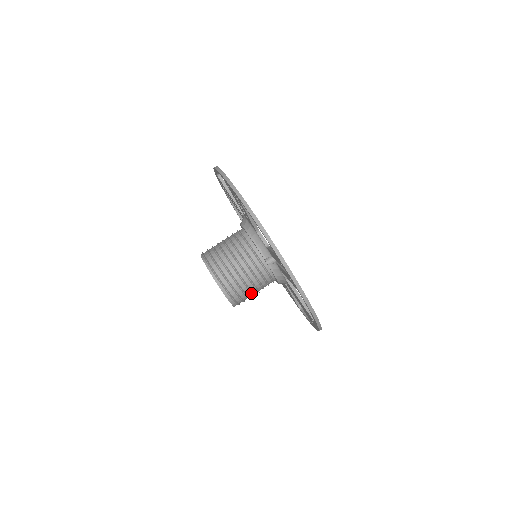
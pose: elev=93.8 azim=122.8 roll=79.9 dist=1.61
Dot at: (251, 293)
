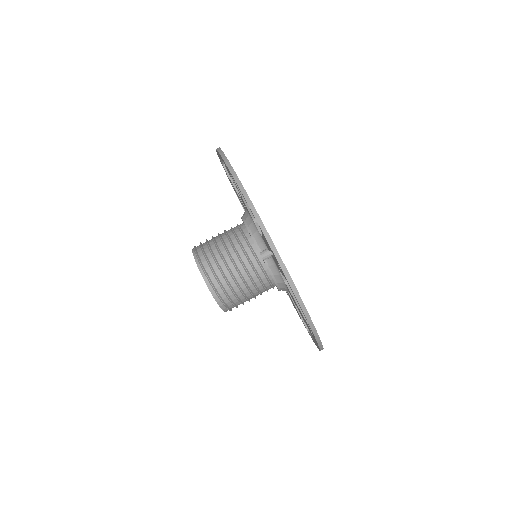
Dot at: (243, 295)
